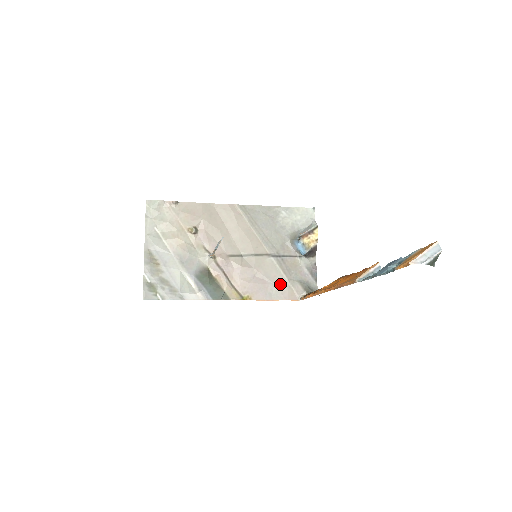
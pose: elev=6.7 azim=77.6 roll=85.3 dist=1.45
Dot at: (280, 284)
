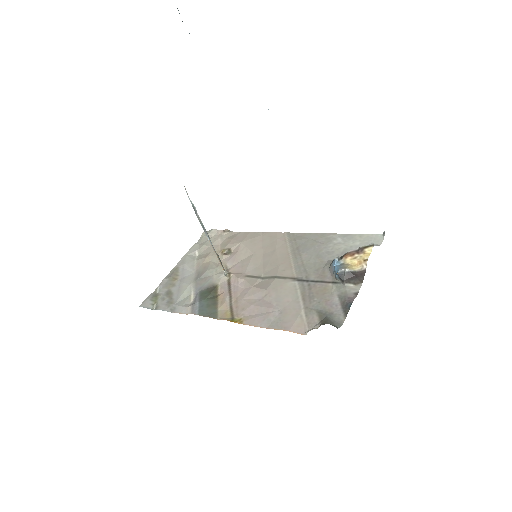
Dot at: (289, 311)
